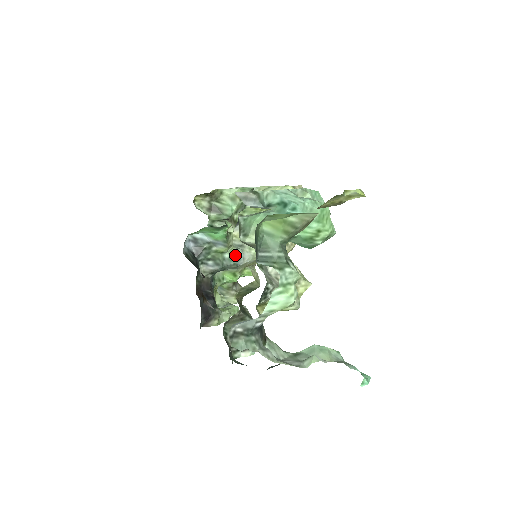
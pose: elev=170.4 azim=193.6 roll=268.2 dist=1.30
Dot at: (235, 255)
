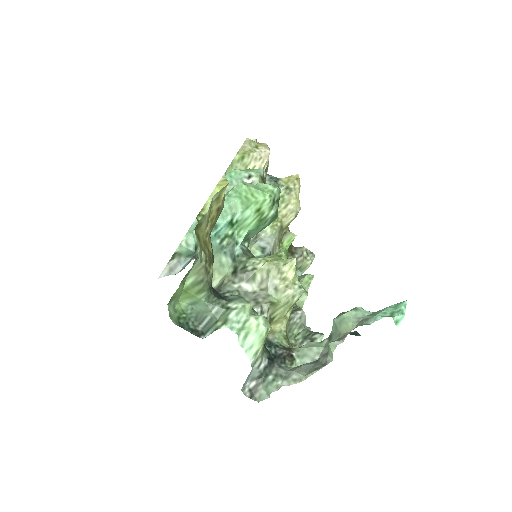
Dot at: (258, 250)
